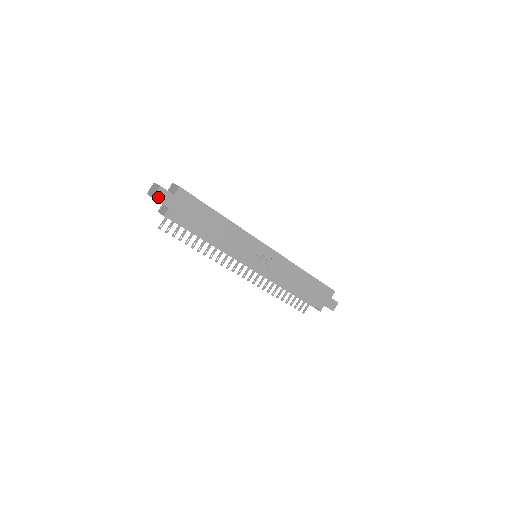
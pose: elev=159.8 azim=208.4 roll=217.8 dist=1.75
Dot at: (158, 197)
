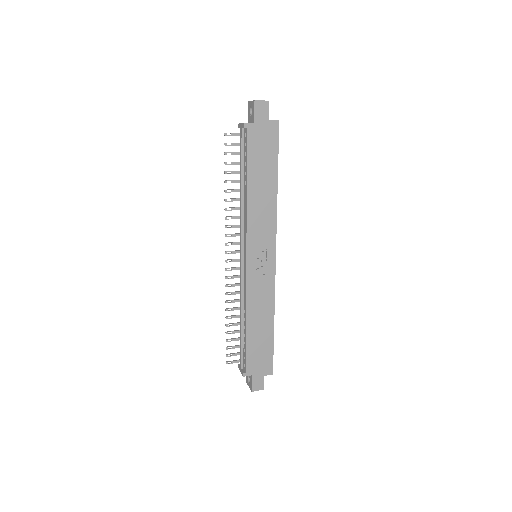
Dot at: (258, 106)
